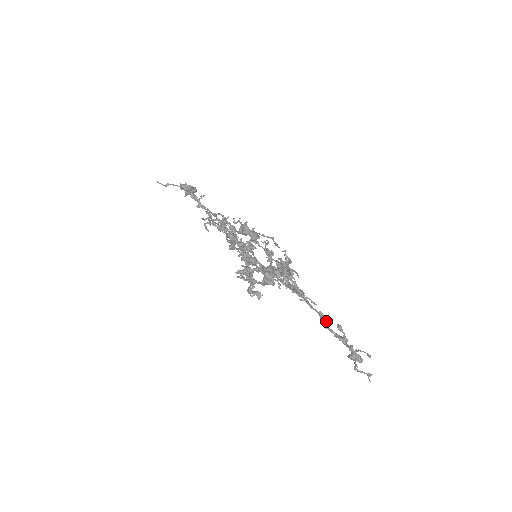
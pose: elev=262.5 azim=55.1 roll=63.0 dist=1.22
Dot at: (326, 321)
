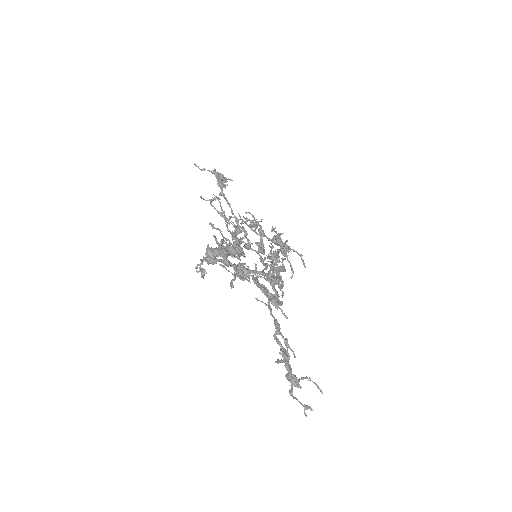
Dot at: (278, 332)
